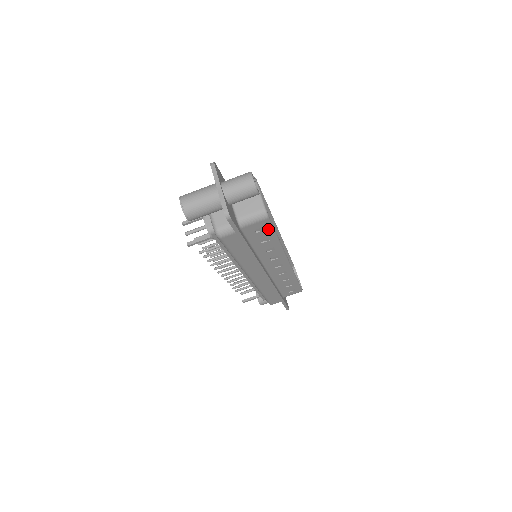
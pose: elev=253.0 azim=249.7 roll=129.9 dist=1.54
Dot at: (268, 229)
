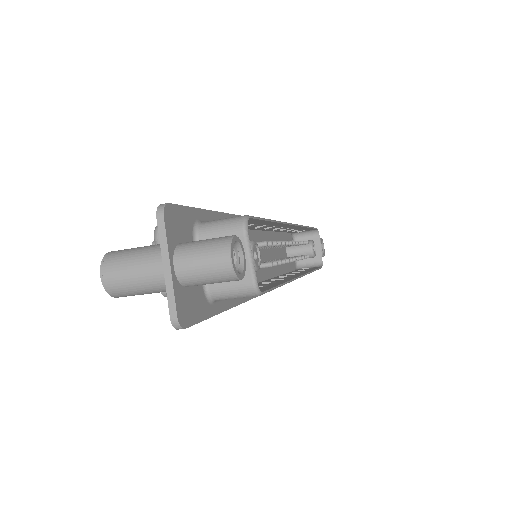
Dot at: occluded
